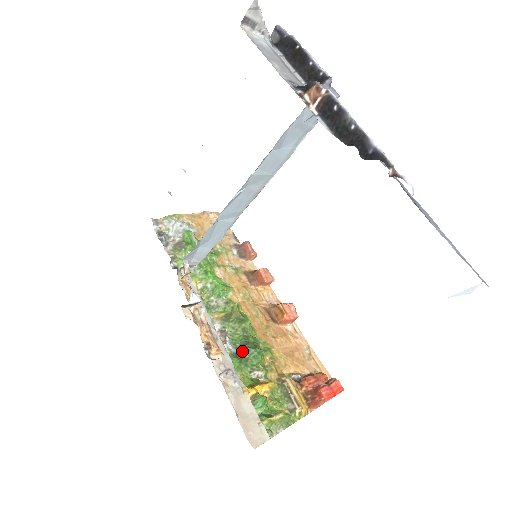
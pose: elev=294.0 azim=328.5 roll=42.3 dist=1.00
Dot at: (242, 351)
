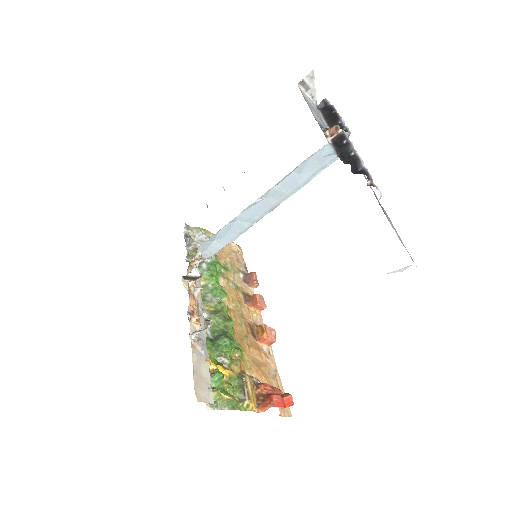
Dot at: (217, 338)
